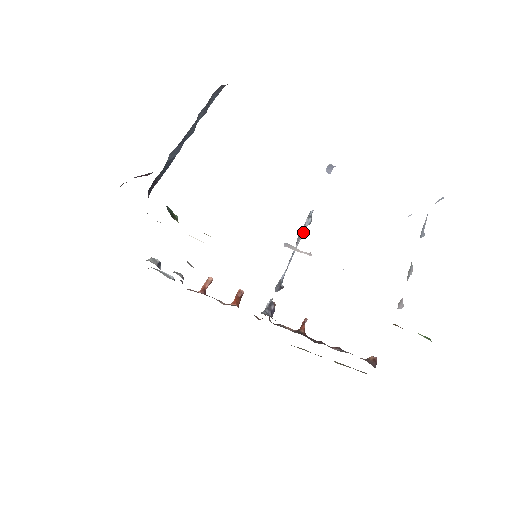
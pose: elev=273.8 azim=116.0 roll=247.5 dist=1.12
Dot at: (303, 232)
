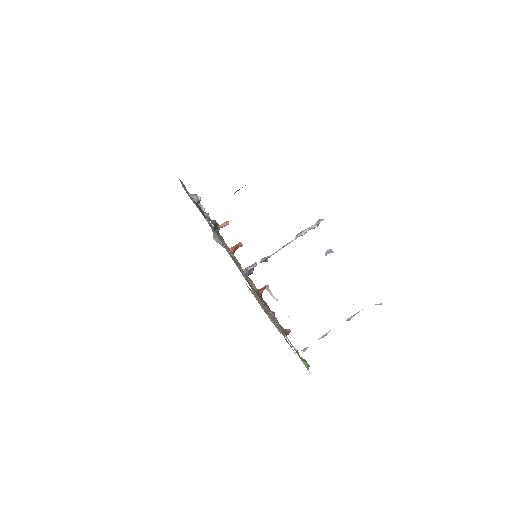
Dot at: (305, 233)
